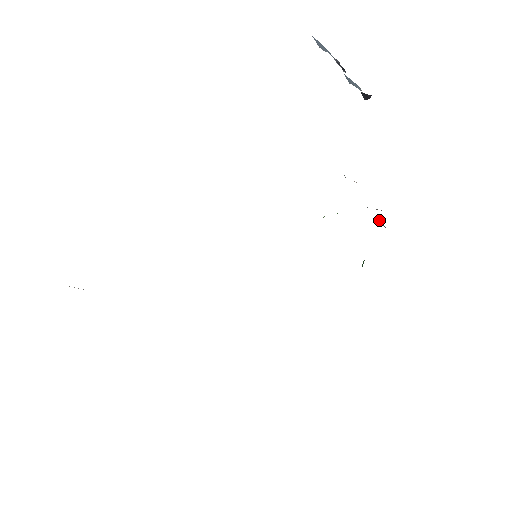
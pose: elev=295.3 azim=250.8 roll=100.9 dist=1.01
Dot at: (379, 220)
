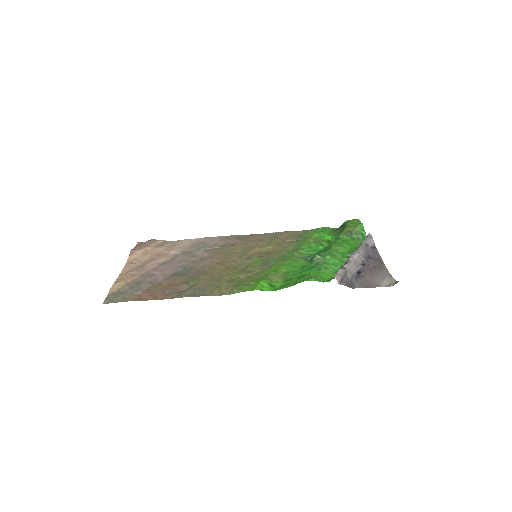
Dot at: occluded
